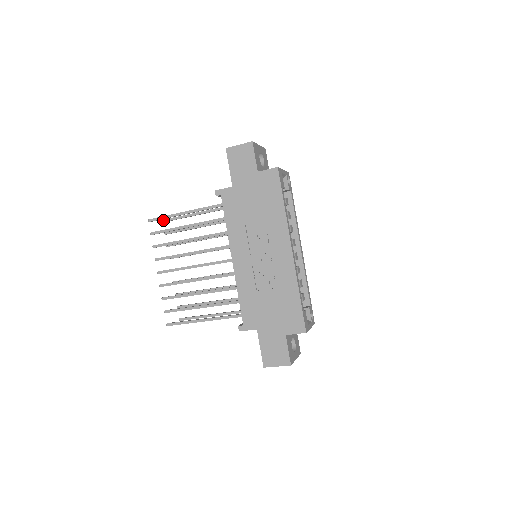
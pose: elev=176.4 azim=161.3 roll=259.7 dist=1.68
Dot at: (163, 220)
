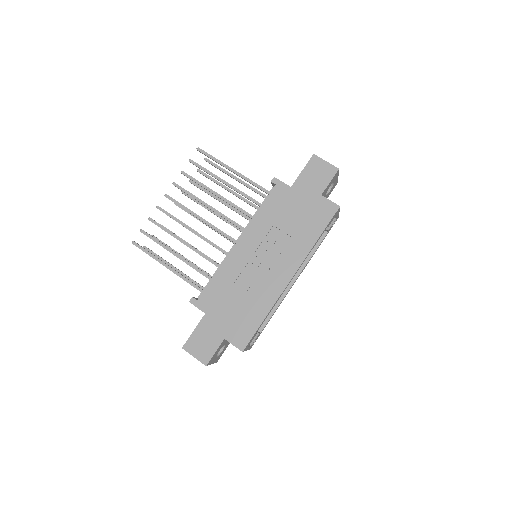
Dot at: (206, 158)
